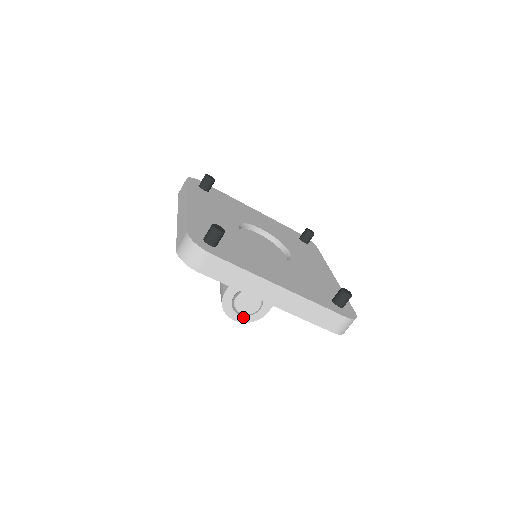
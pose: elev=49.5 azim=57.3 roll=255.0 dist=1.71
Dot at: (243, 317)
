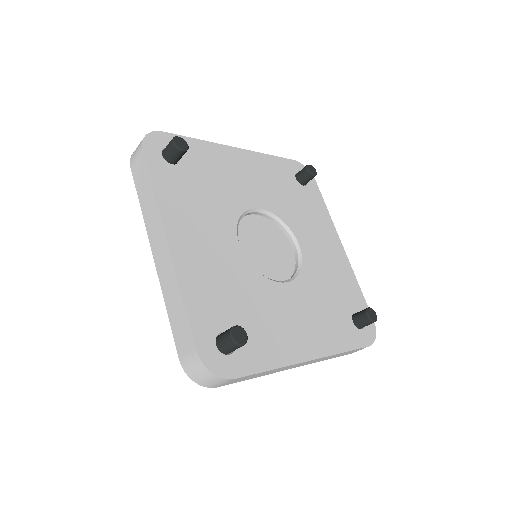
Dot at: occluded
